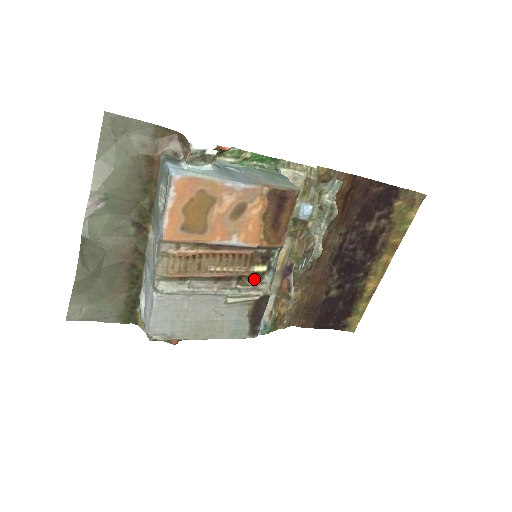
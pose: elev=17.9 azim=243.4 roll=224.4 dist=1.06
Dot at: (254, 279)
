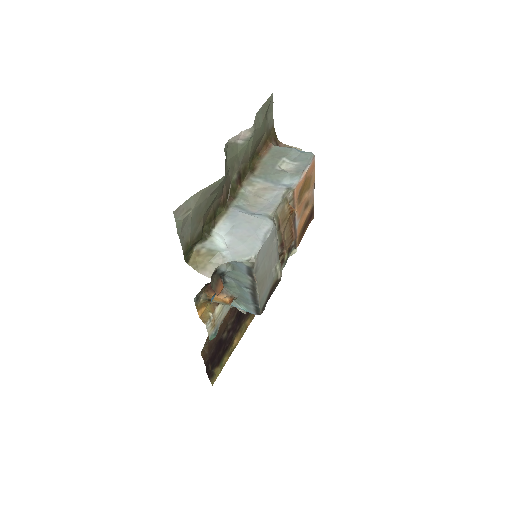
Dot at: (281, 262)
